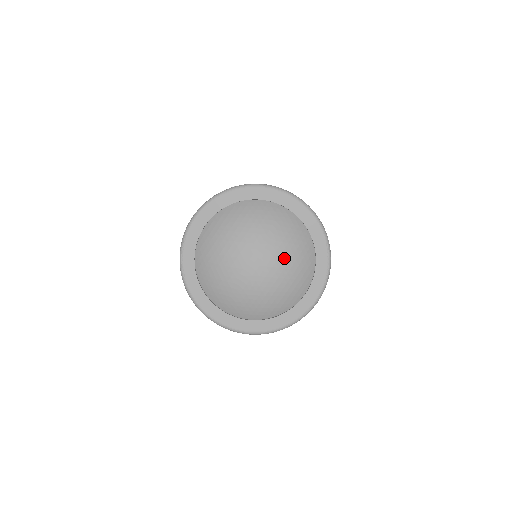
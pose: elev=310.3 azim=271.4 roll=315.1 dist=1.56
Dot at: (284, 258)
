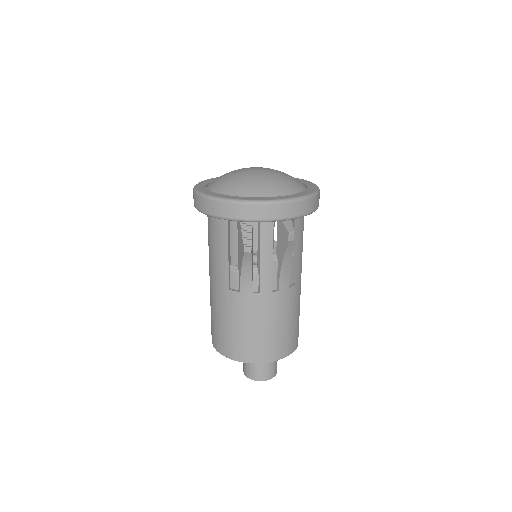
Dot at: (279, 171)
